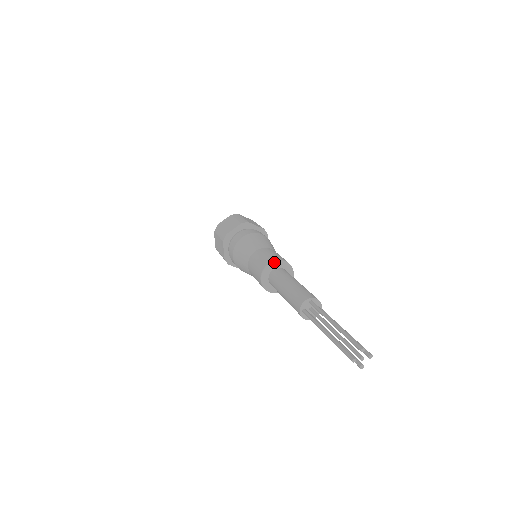
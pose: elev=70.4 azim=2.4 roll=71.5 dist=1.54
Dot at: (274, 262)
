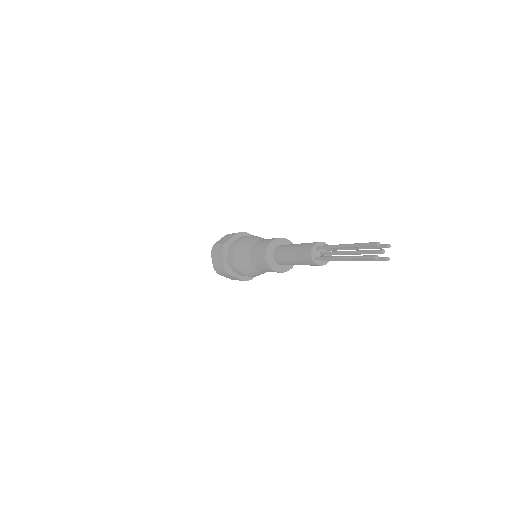
Dot at: occluded
